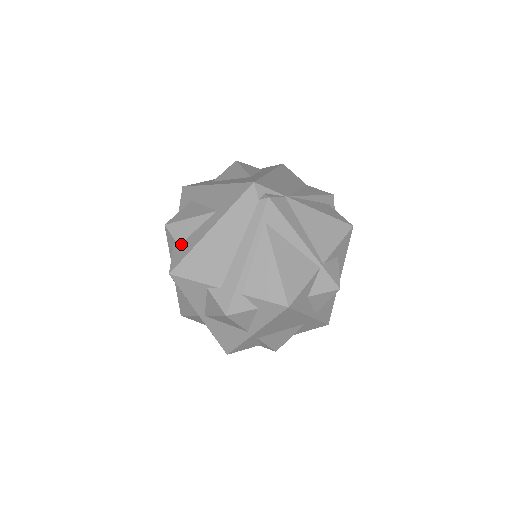
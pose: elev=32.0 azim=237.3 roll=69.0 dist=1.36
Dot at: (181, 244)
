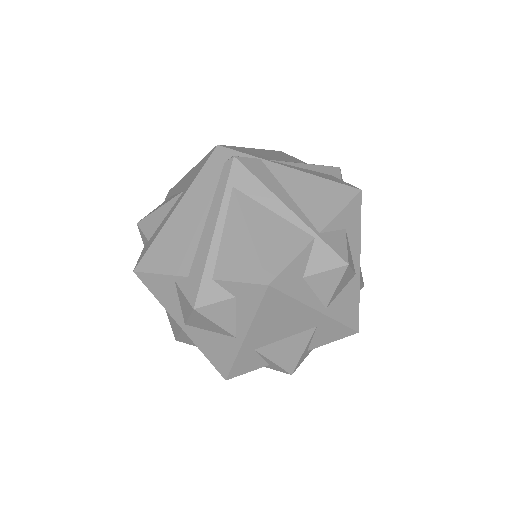
Dot at: (150, 238)
